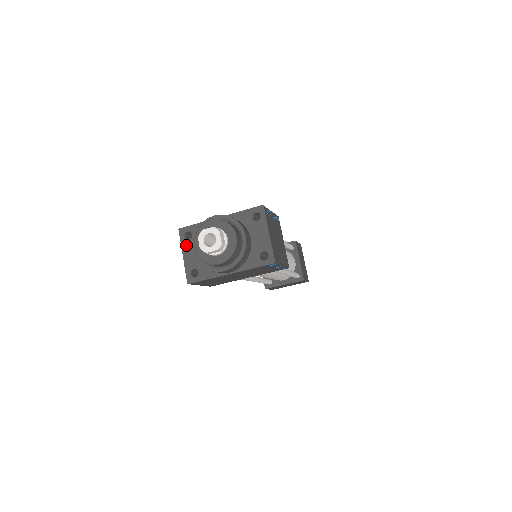
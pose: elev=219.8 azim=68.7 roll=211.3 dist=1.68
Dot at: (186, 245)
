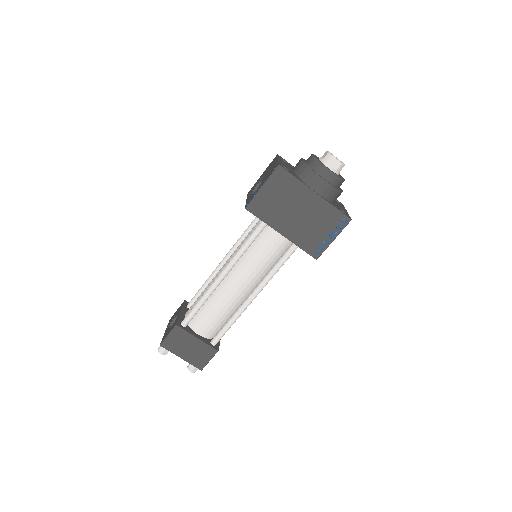
Dot at: (282, 160)
